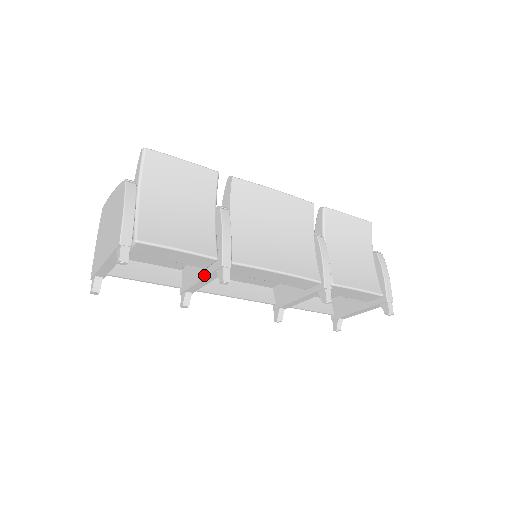
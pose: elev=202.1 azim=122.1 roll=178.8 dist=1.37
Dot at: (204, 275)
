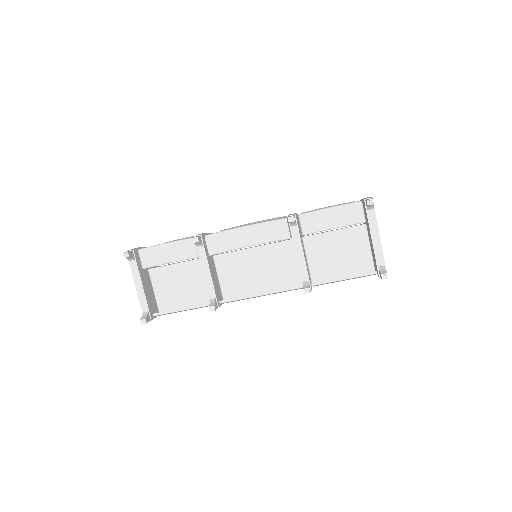
Dot at: (201, 264)
